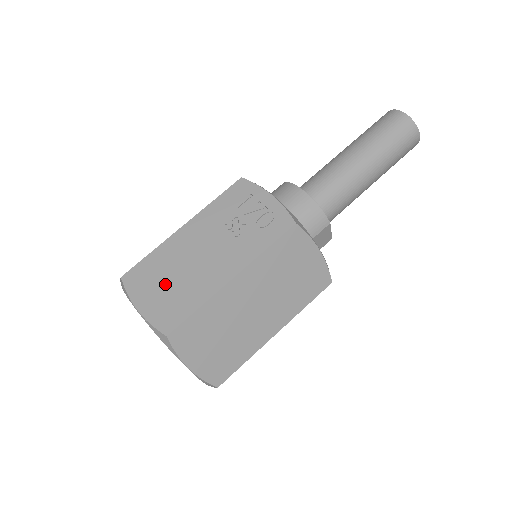
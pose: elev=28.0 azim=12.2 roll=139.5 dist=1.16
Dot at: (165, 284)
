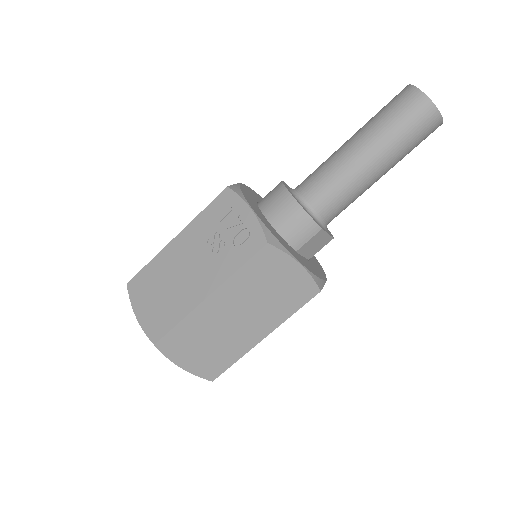
Dot at: (157, 295)
